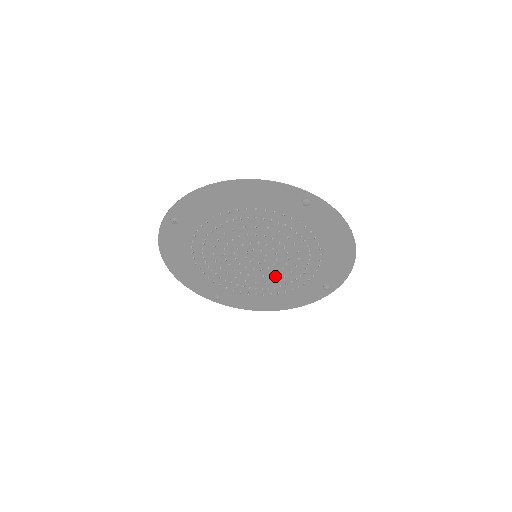
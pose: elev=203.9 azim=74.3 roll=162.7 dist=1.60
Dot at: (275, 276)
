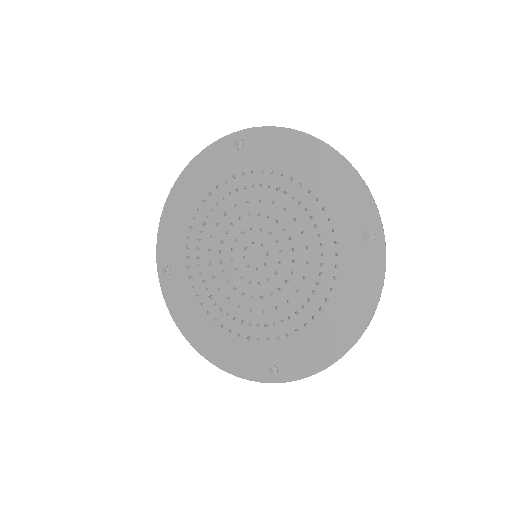
Dot at: (298, 271)
